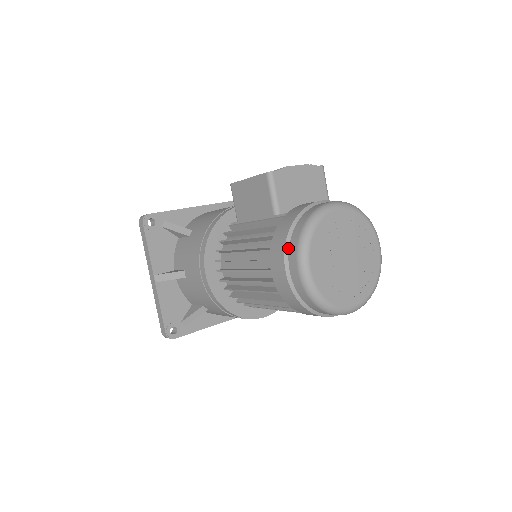
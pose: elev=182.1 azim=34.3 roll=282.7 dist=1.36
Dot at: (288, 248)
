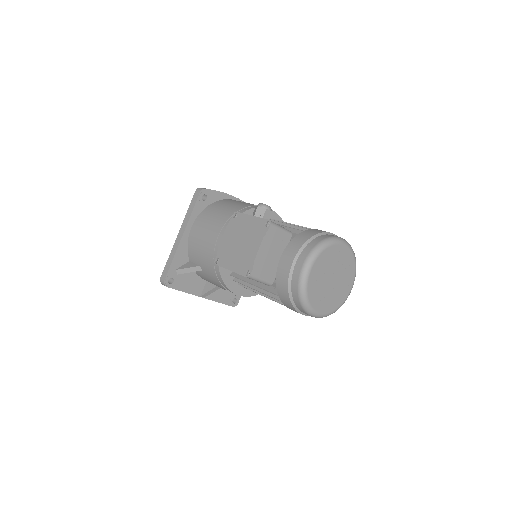
Dot at: (297, 308)
